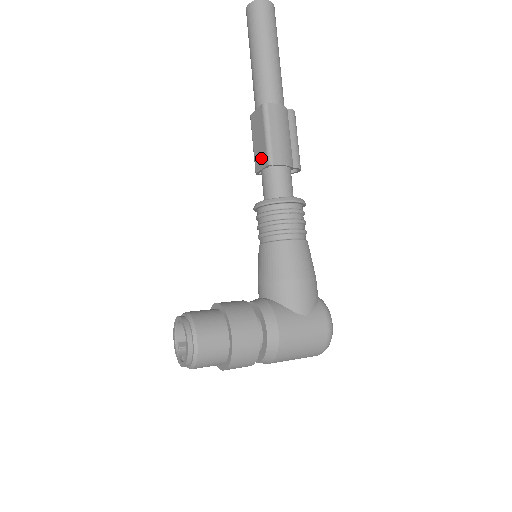
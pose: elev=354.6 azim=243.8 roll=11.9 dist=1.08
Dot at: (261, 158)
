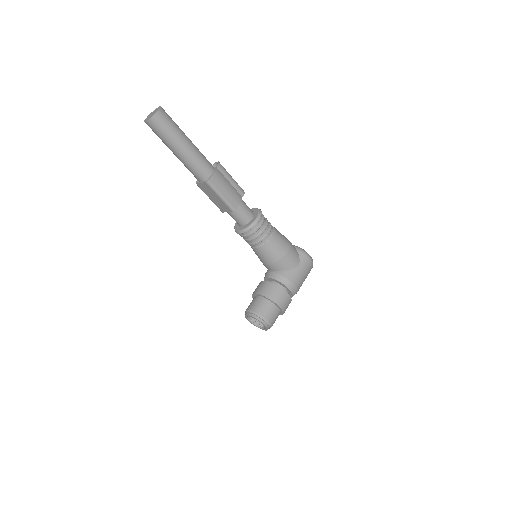
Dot at: (223, 207)
